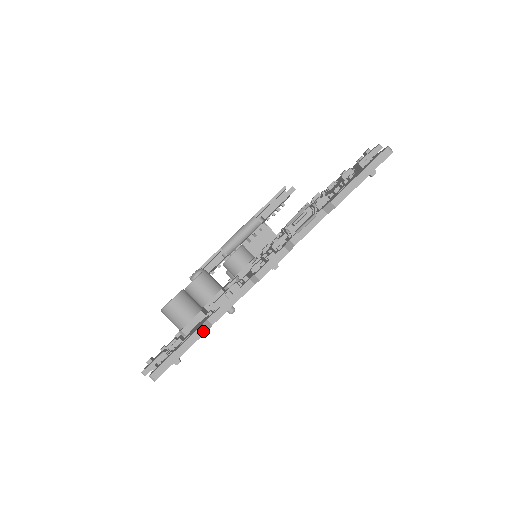
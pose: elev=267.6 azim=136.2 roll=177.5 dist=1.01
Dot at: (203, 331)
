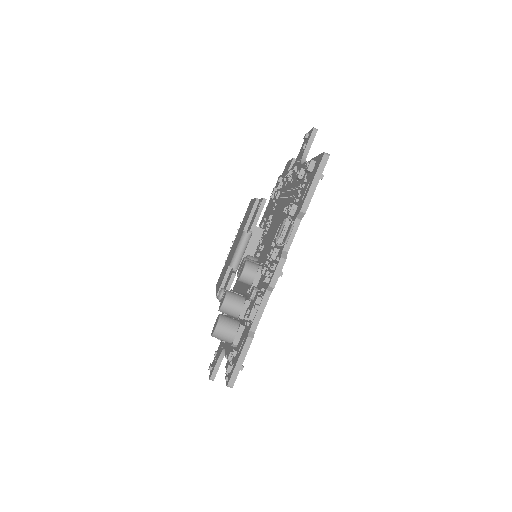
Dot at: (250, 340)
